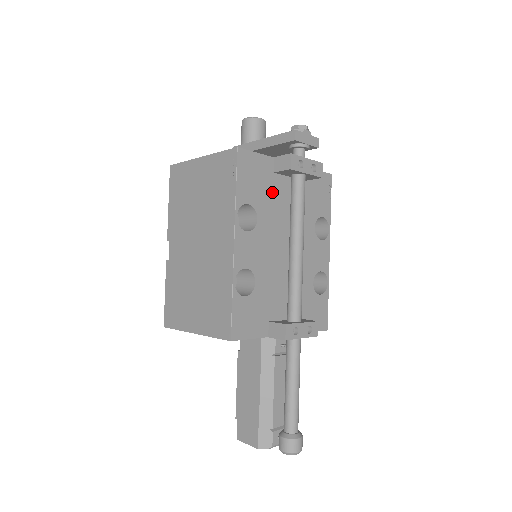
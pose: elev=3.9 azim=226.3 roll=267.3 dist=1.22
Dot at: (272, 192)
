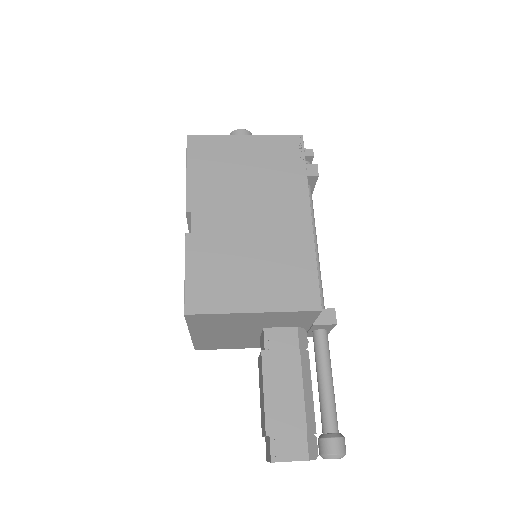
Dot at: occluded
